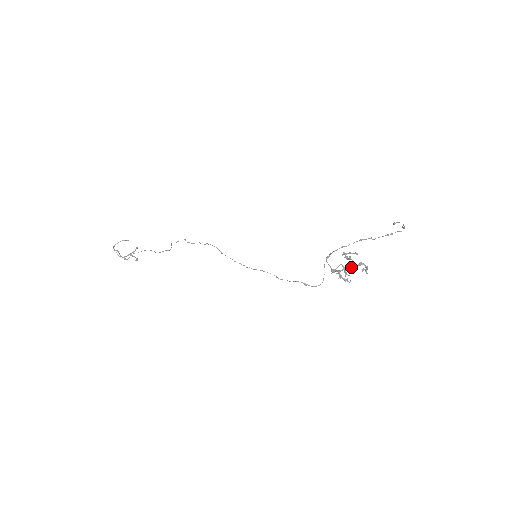
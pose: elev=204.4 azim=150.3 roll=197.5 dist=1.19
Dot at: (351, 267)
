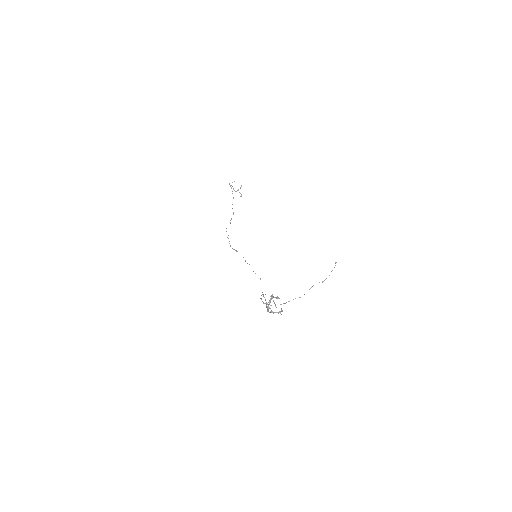
Dot at: (267, 311)
